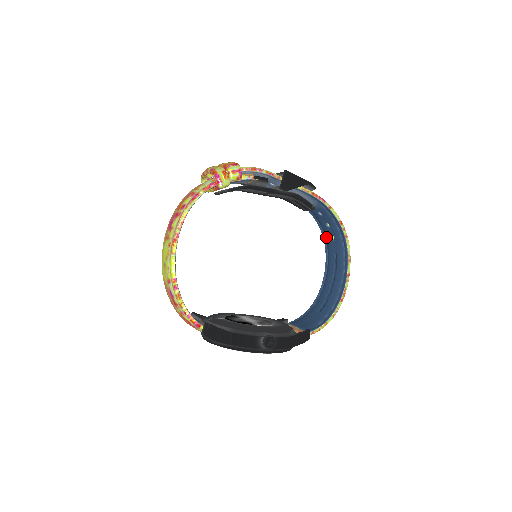
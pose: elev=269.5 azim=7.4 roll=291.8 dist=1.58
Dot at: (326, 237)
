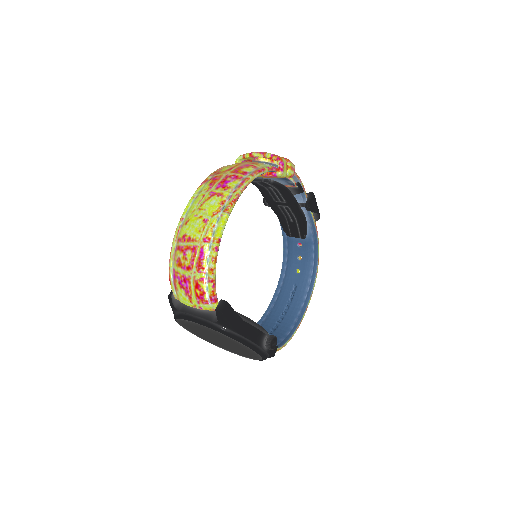
Dot at: (288, 268)
